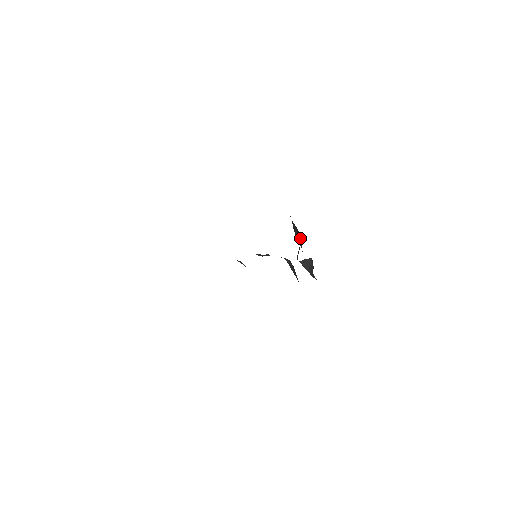
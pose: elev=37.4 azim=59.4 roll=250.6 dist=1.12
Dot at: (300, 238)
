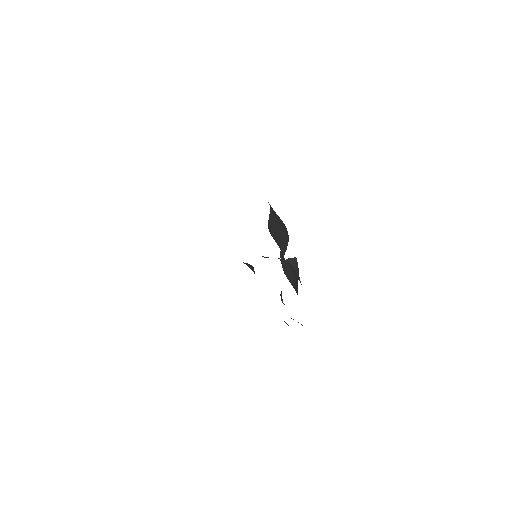
Dot at: (283, 234)
